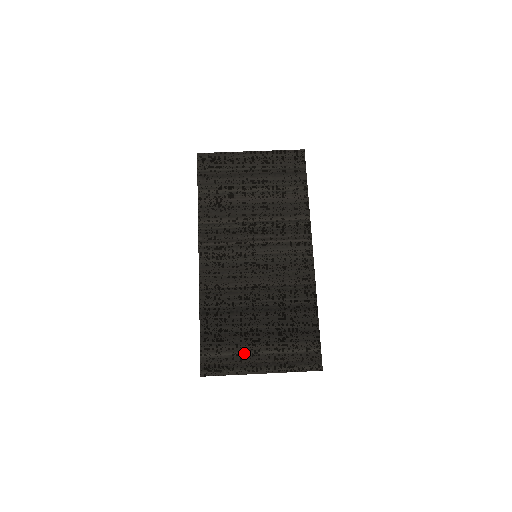
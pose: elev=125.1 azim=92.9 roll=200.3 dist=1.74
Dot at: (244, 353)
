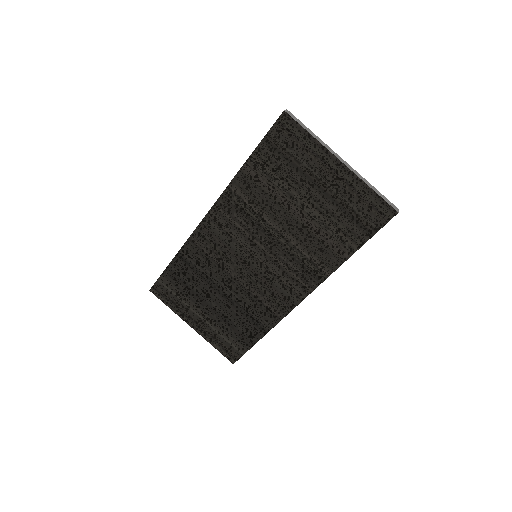
Dot at: (189, 306)
